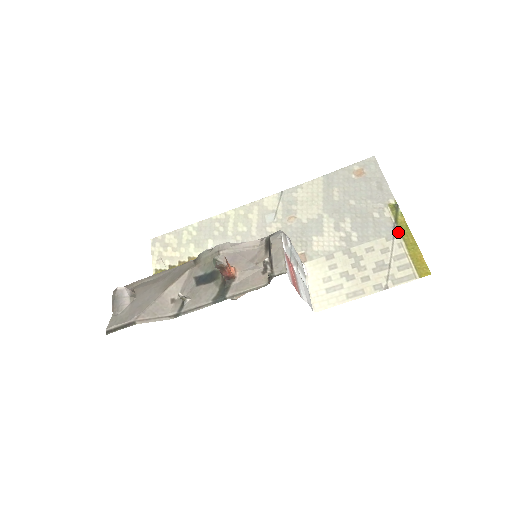
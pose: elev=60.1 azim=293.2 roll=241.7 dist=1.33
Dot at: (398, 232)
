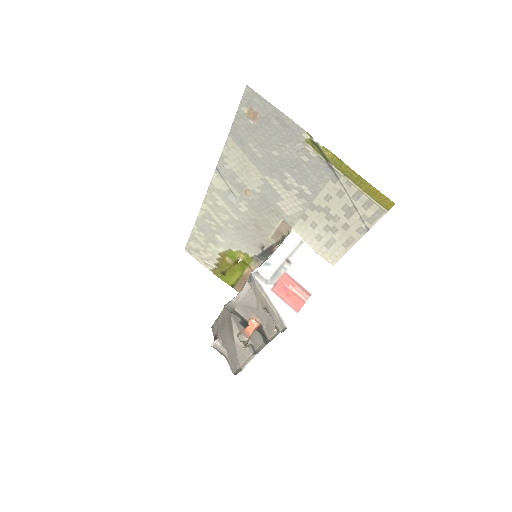
Dot at: (337, 171)
